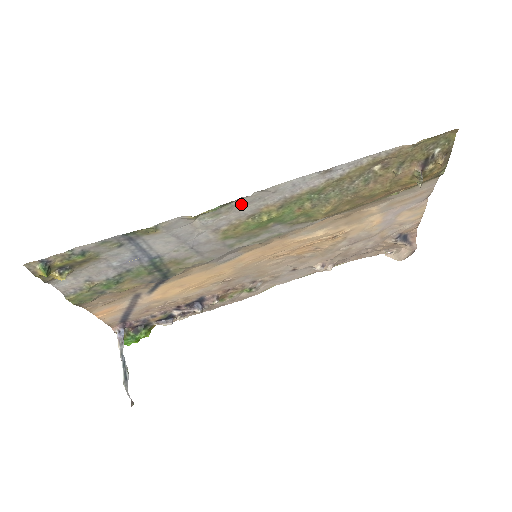
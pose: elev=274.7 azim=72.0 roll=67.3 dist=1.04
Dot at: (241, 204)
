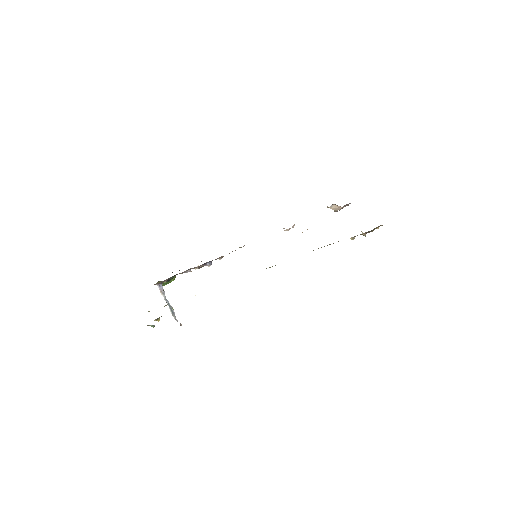
Dot at: occluded
